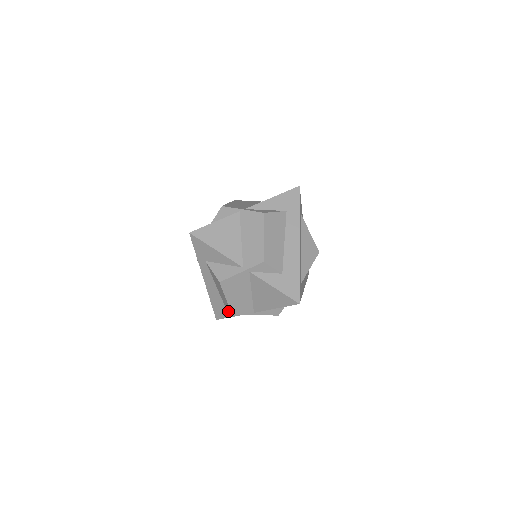
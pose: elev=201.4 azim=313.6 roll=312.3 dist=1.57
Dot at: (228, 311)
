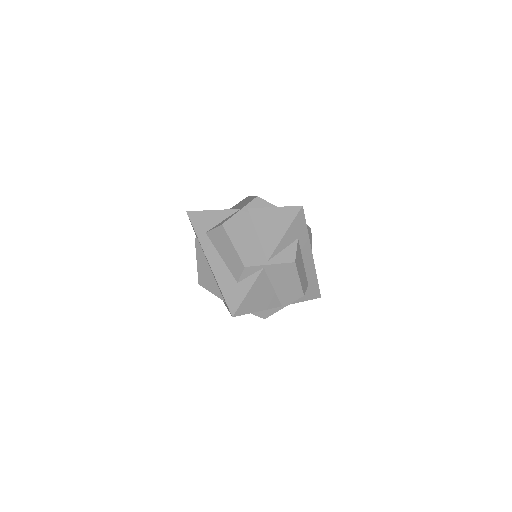
Dot at: (241, 287)
